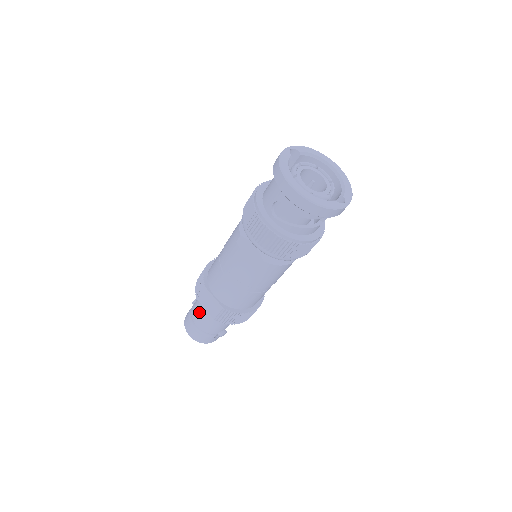
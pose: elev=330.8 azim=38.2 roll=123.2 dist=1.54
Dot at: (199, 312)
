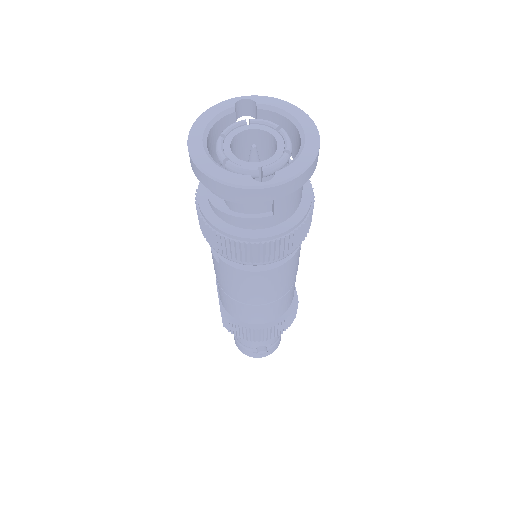
Dot at: occluded
